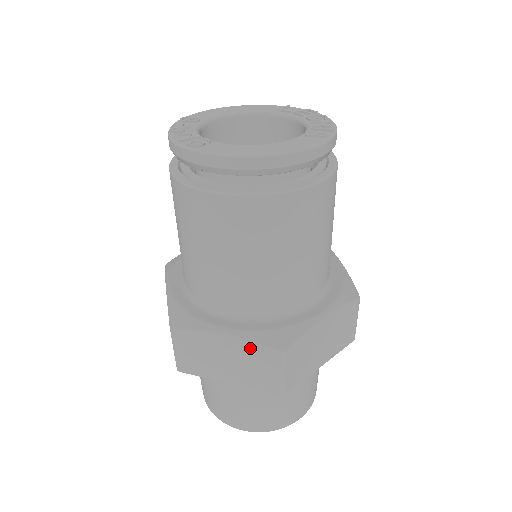
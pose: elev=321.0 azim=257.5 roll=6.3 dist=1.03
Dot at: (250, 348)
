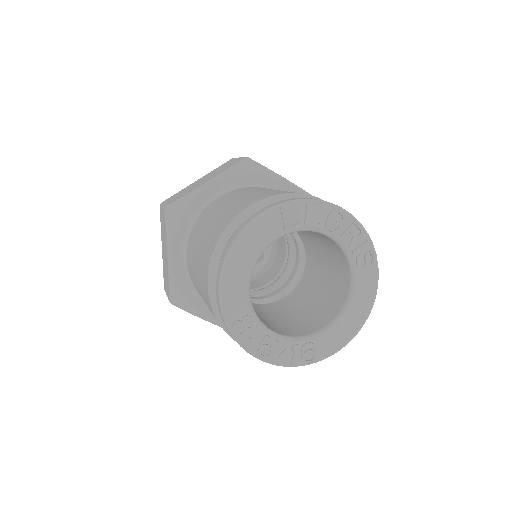
Dot at: occluded
